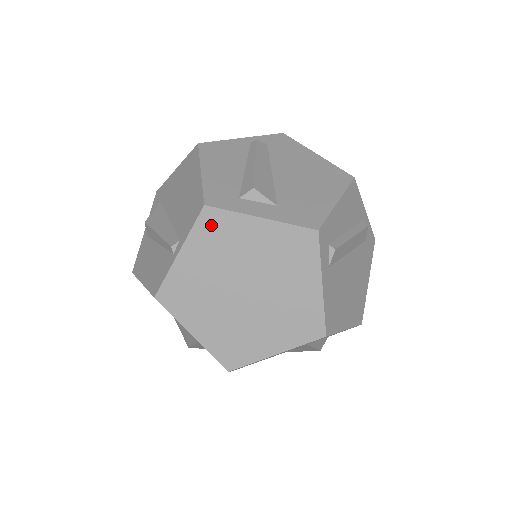
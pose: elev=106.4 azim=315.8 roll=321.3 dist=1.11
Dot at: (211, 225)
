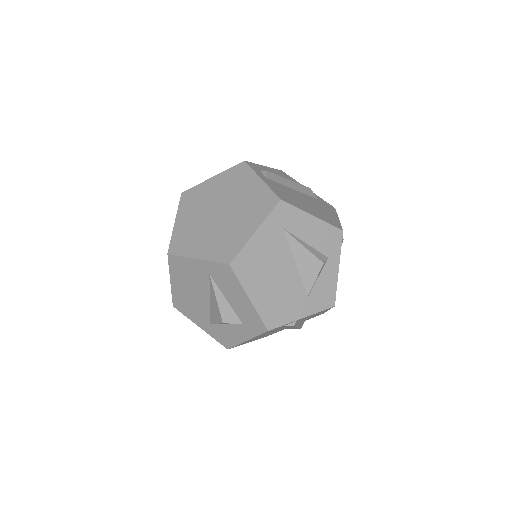
Dot at: (188, 198)
